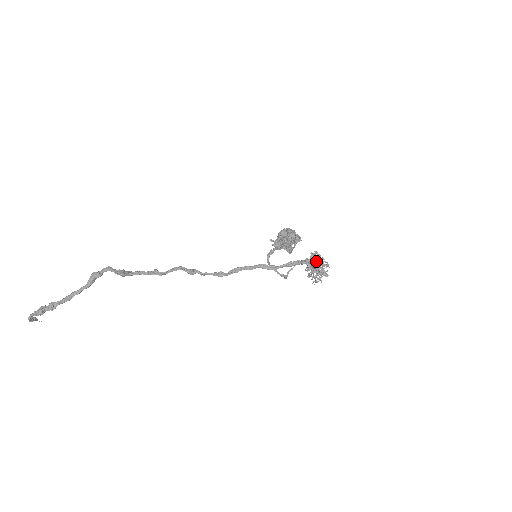
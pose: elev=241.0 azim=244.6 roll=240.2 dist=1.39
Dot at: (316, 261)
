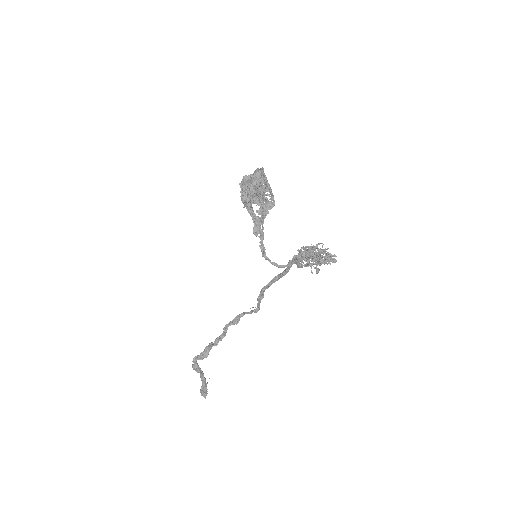
Dot at: (310, 258)
